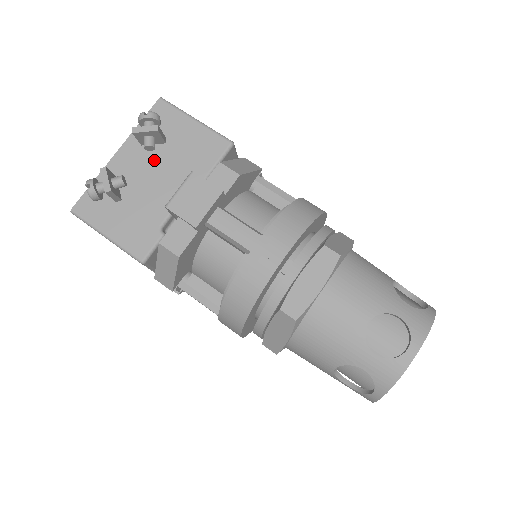
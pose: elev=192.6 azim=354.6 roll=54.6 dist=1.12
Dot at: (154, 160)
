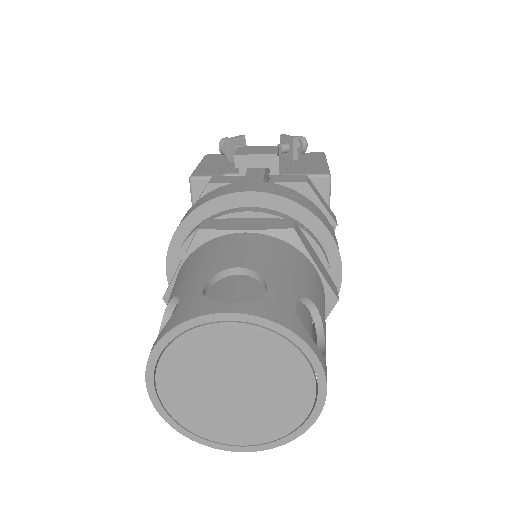
Dot at: occluded
